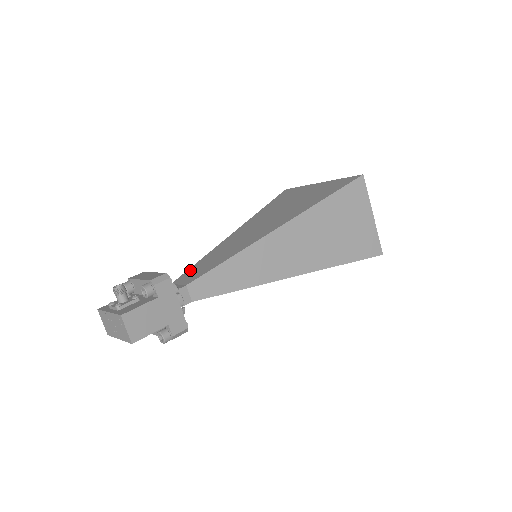
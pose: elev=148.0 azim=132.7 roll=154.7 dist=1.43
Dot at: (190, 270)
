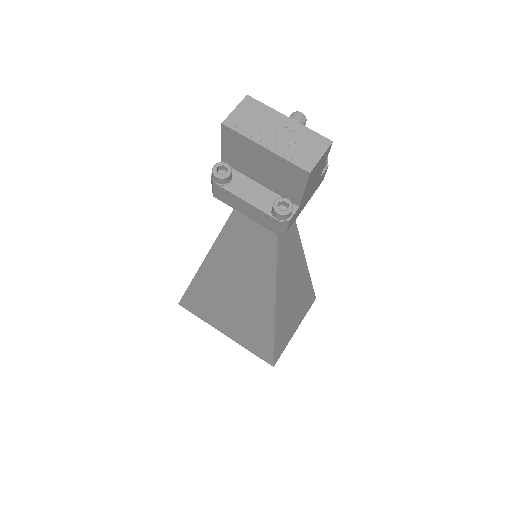
Dot at: occluded
